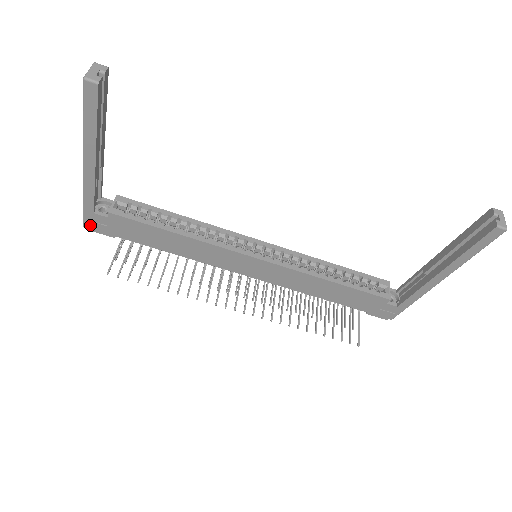
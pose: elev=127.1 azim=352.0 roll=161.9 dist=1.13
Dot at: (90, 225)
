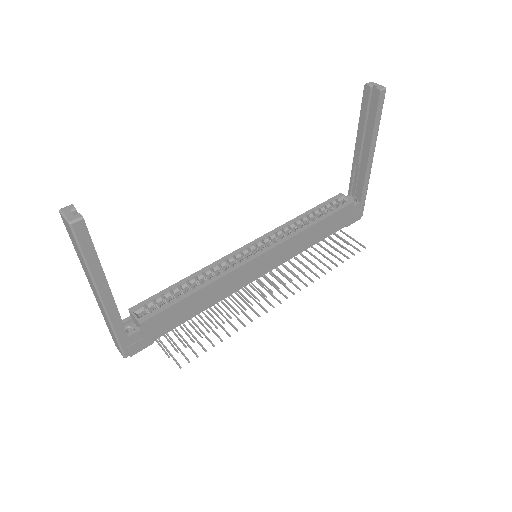
Dot at: (130, 351)
